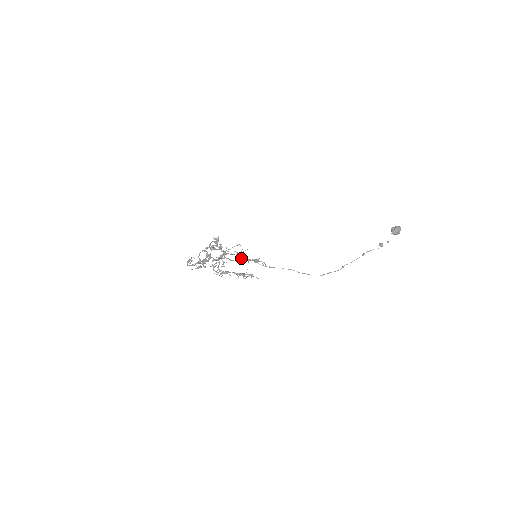
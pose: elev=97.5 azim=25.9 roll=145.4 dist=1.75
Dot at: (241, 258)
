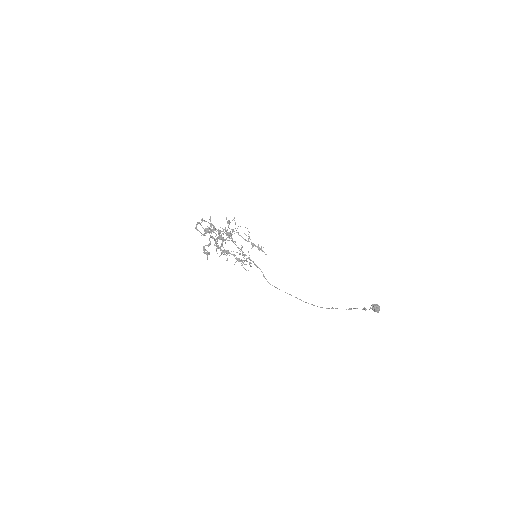
Dot at: (248, 236)
